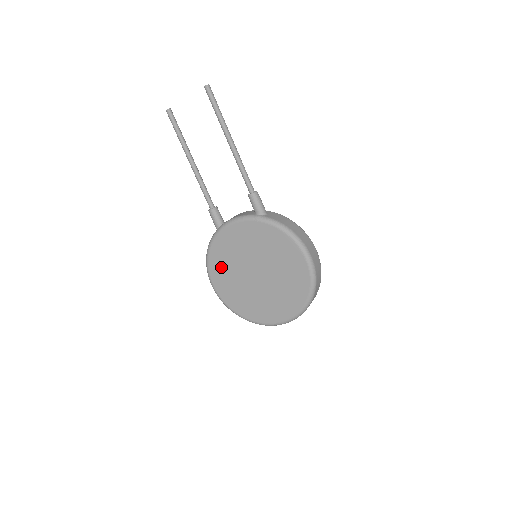
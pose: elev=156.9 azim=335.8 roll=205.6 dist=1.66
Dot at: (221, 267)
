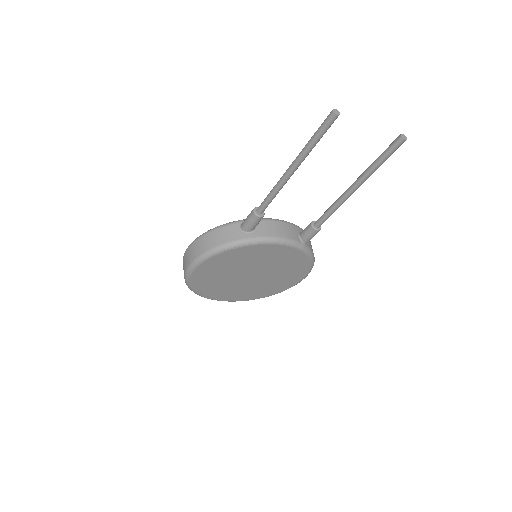
Dot at: (222, 264)
